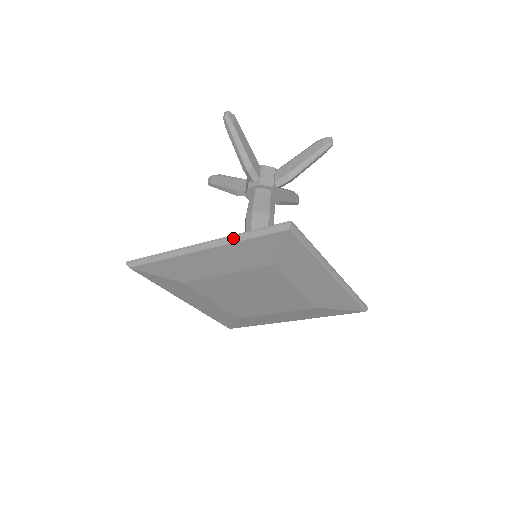
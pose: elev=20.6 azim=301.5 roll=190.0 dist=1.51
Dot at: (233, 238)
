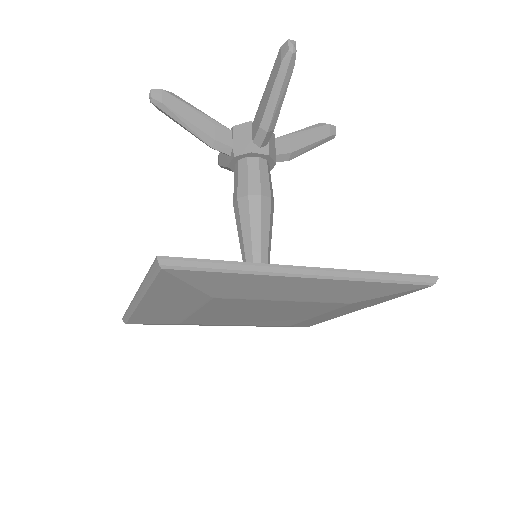
Dot at: (368, 276)
